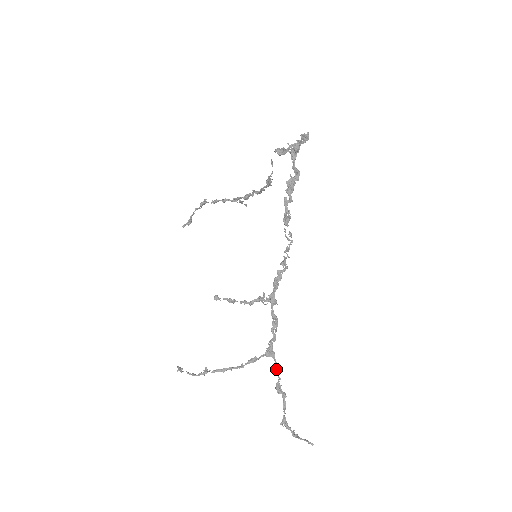
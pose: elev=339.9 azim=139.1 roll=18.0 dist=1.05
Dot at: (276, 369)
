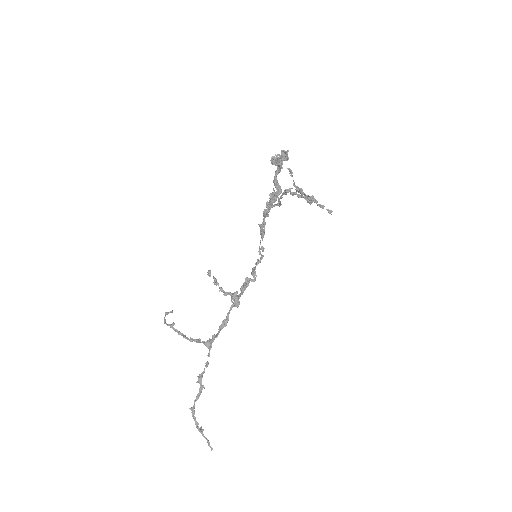
Dot at: (207, 361)
